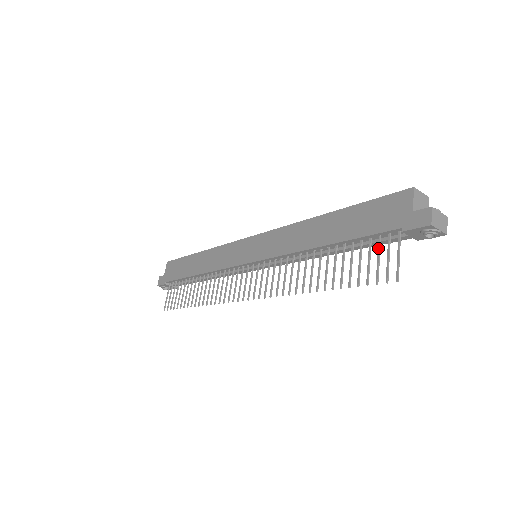
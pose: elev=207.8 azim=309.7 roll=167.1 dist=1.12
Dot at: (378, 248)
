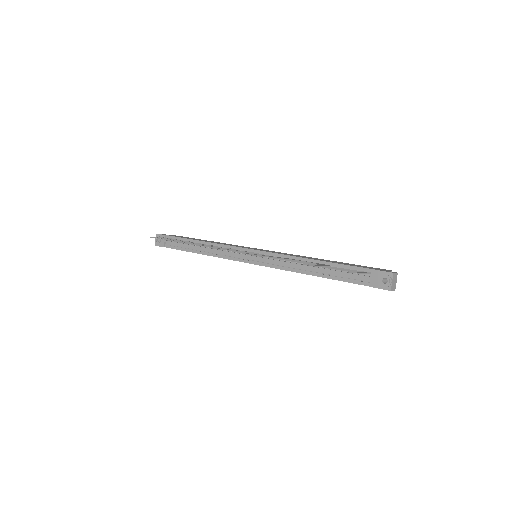
Dot at: (353, 270)
